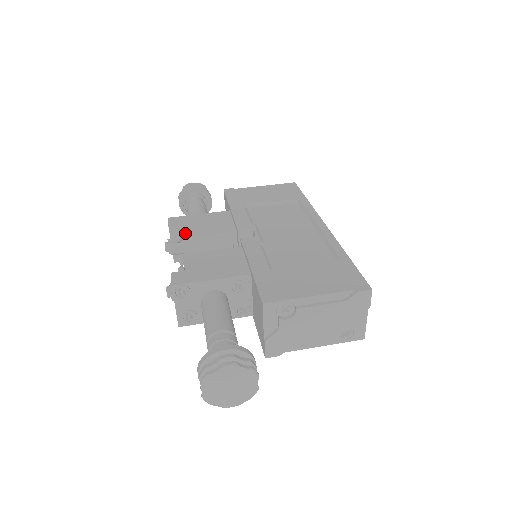
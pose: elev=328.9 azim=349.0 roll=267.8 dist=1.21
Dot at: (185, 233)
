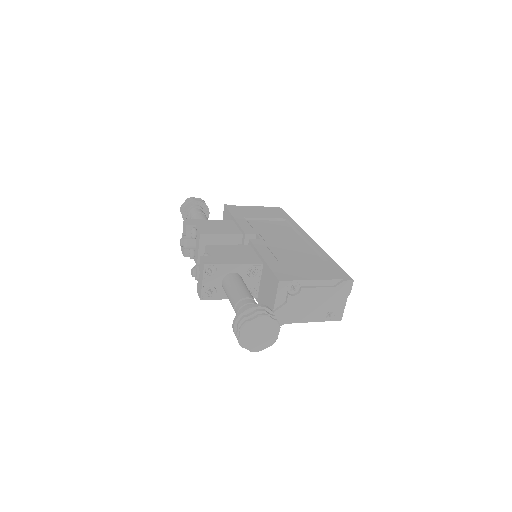
Dot at: (202, 231)
